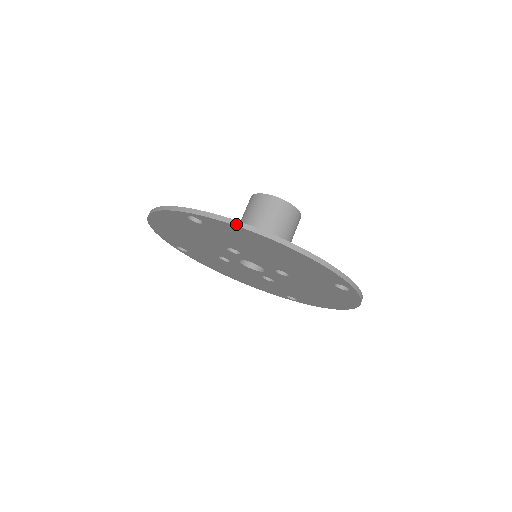
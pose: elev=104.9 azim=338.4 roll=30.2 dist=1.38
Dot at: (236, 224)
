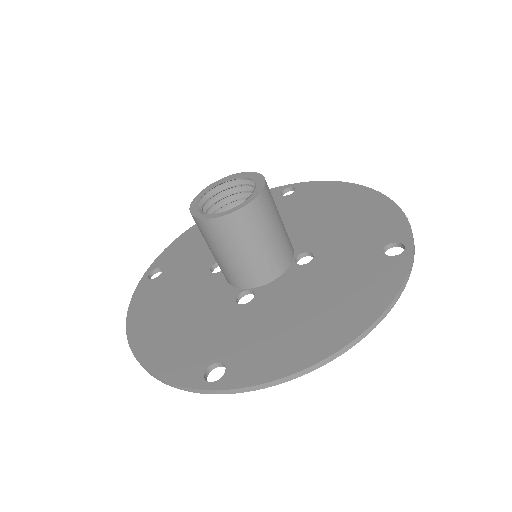
Dot at: (284, 381)
